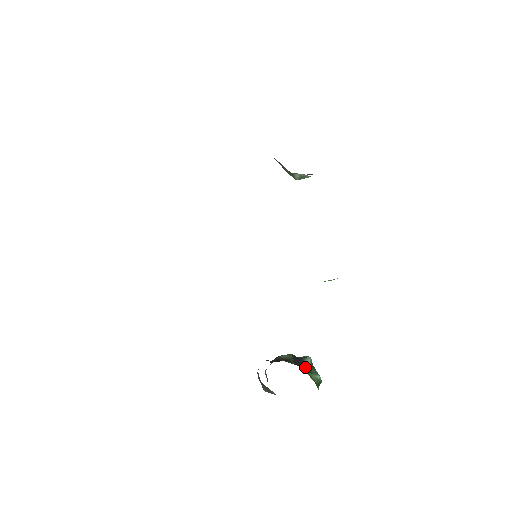
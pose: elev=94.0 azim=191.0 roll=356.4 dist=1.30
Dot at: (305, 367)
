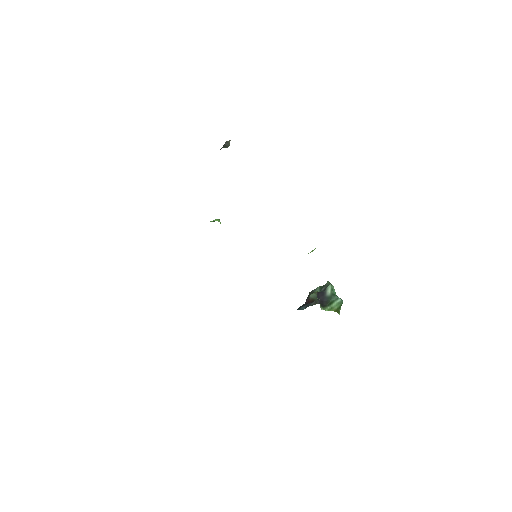
Dot at: (326, 301)
